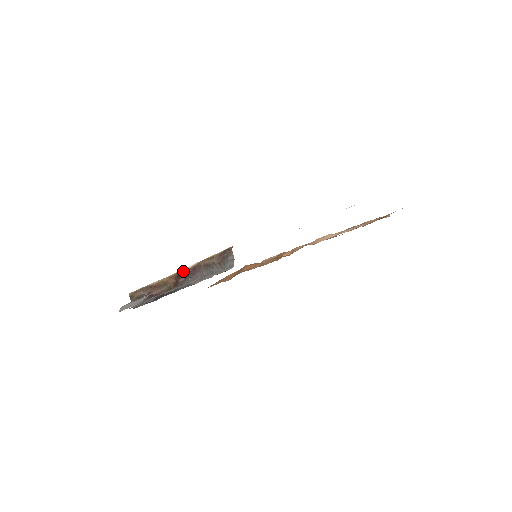
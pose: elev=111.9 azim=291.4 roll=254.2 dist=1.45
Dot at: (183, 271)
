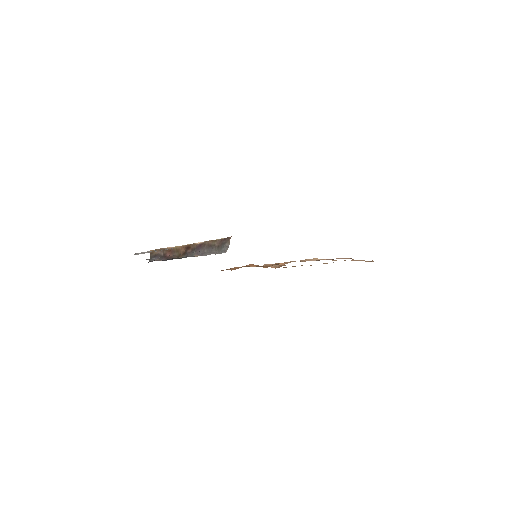
Dot at: (192, 245)
